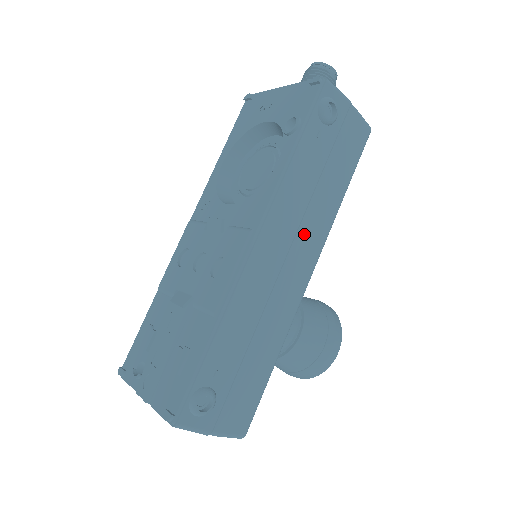
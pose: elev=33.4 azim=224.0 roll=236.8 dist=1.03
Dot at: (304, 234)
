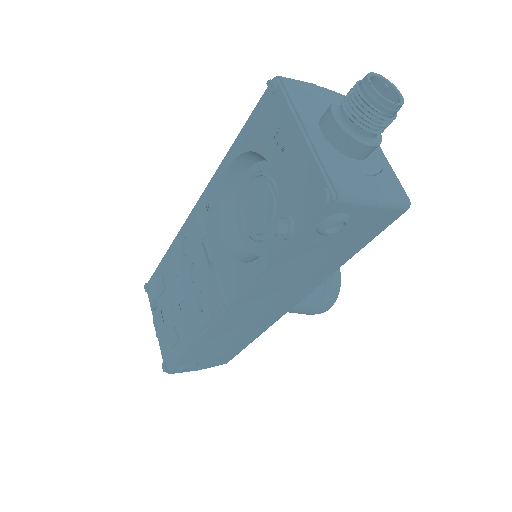
Dot at: (287, 295)
